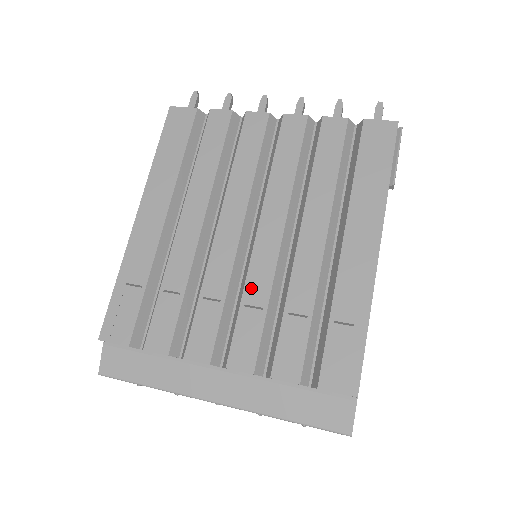
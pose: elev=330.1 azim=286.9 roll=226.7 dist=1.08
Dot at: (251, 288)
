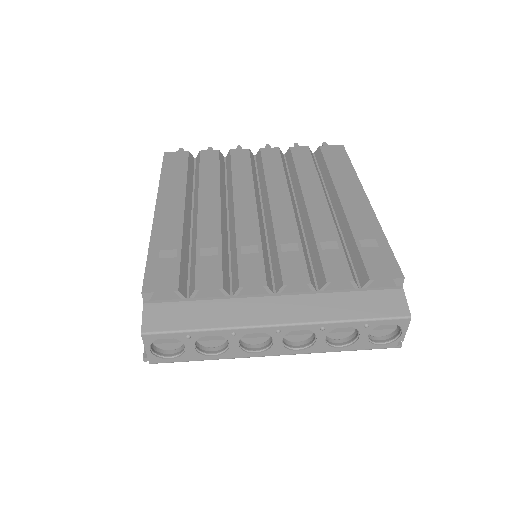
Dot at: (281, 234)
